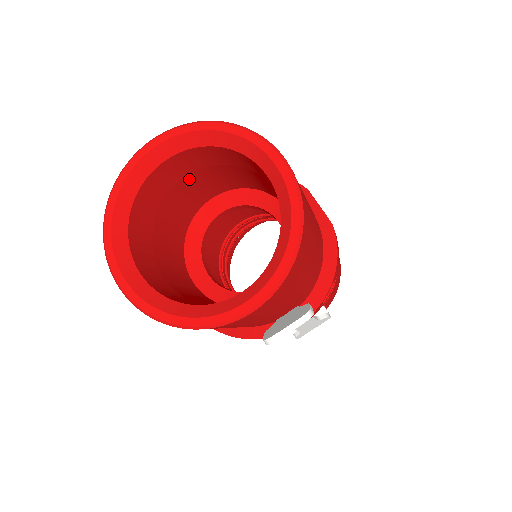
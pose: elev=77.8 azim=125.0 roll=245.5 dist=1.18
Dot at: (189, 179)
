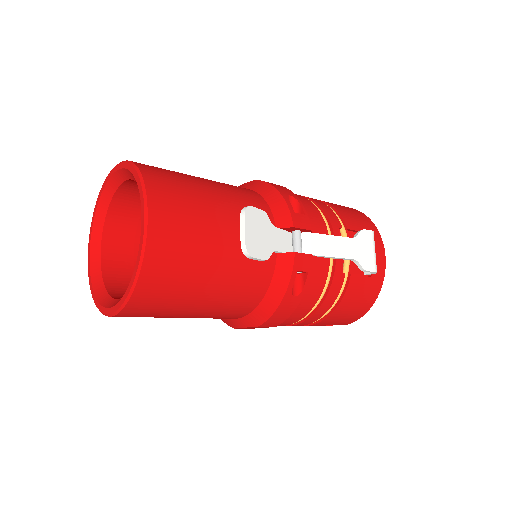
Dot at: occluded
